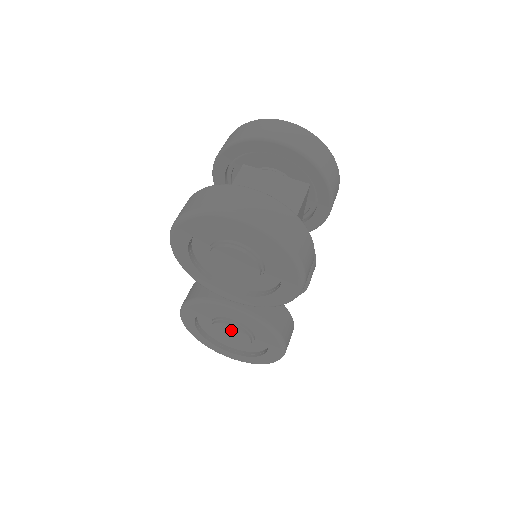
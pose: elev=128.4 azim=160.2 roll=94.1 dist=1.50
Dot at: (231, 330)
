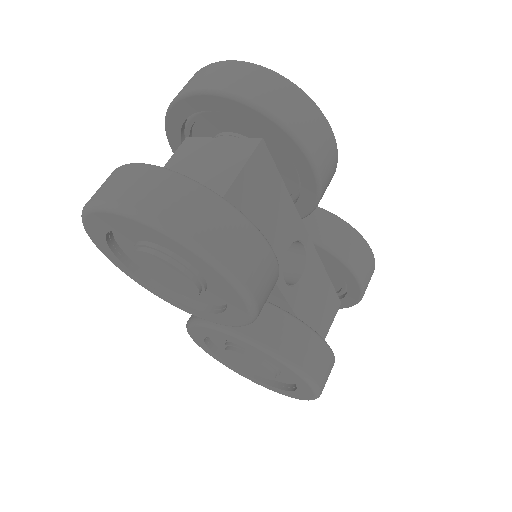
Dot at: (243, 358)
